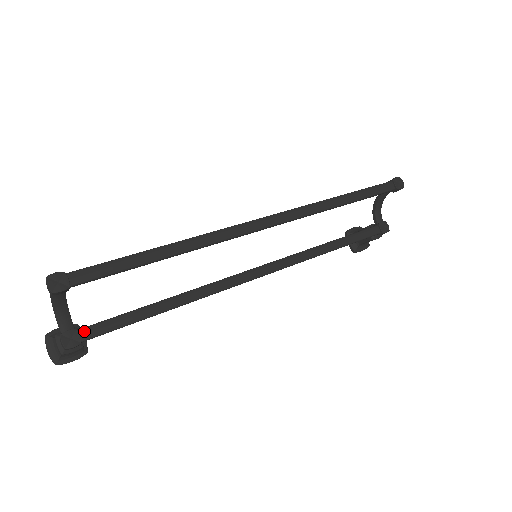
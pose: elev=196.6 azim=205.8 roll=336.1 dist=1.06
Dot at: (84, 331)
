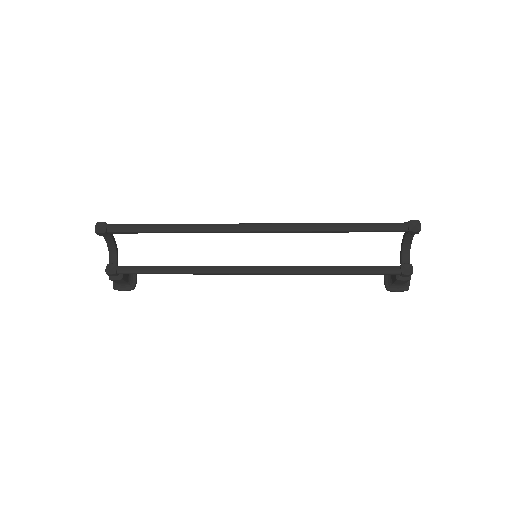
Dot at: (121, 267)
